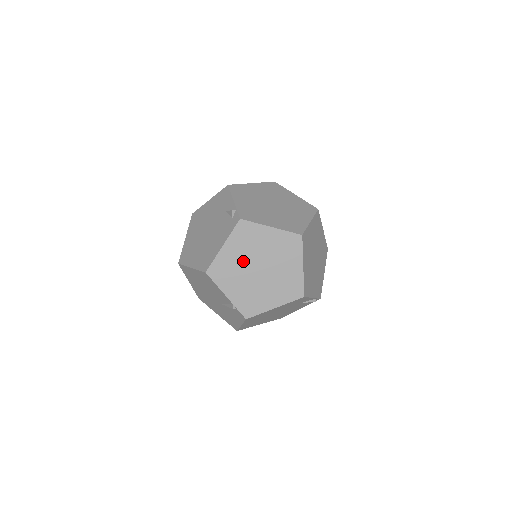
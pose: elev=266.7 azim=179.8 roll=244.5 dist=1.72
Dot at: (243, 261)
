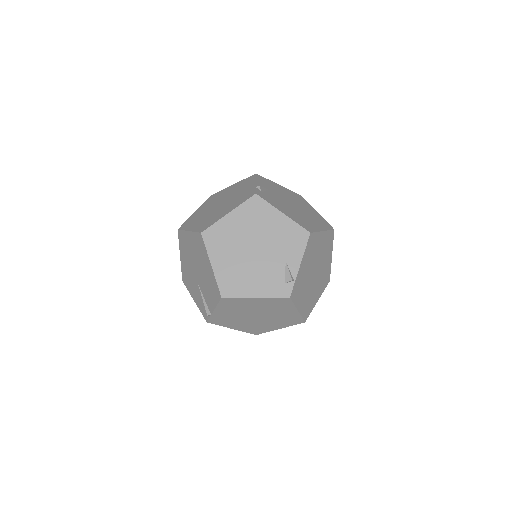
Dot at: (254, 308)
